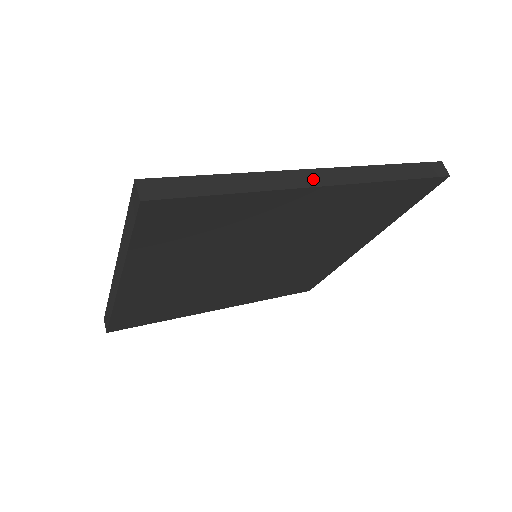
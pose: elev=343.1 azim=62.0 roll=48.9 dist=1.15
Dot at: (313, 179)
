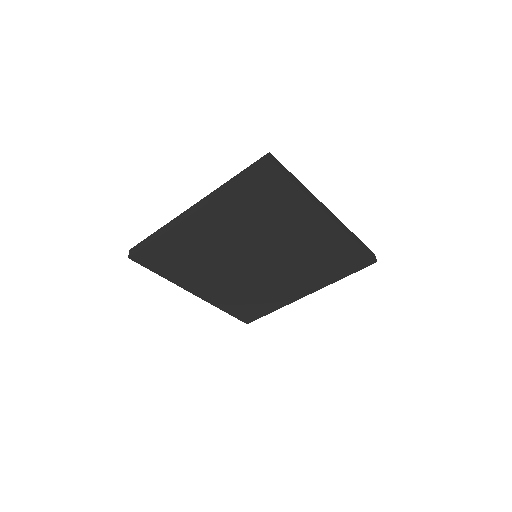
Dot at: (328, 212)
